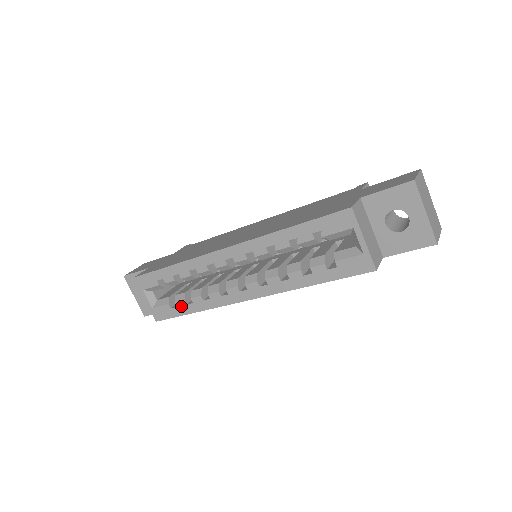
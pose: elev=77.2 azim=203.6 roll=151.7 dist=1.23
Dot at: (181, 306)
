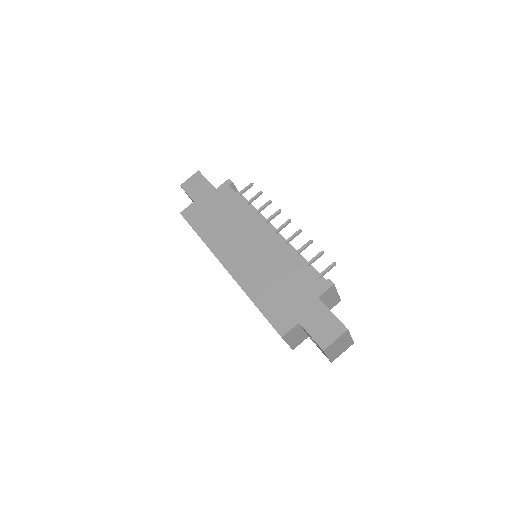
Dot at: occluded
